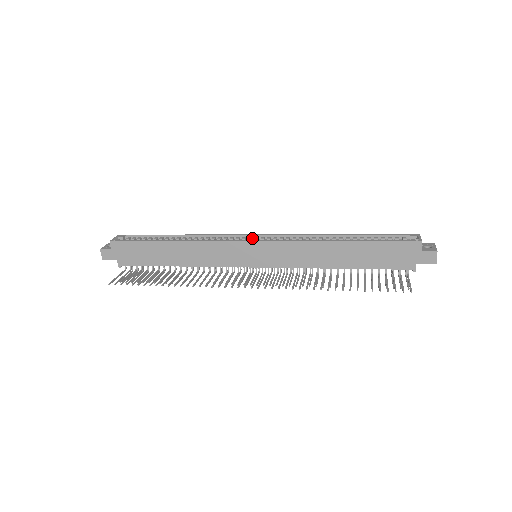
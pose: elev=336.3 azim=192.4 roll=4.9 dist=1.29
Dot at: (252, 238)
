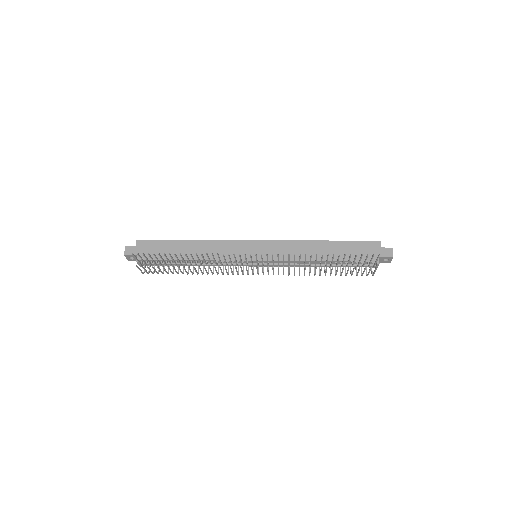
Dot at: occluded
